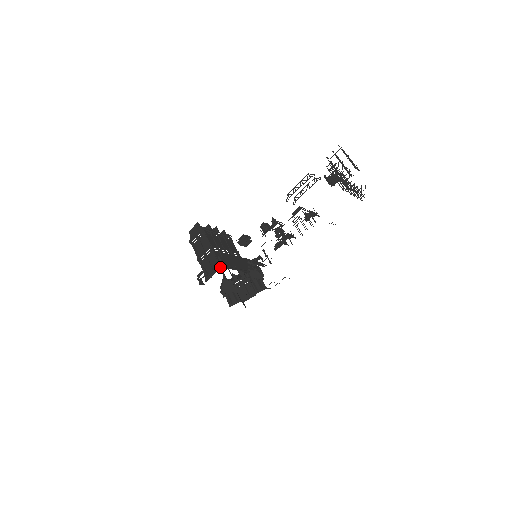
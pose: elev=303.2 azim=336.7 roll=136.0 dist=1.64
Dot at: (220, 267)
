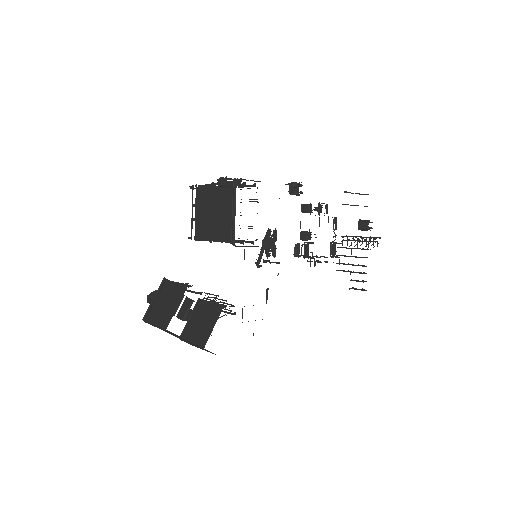
Dot at: occluded
